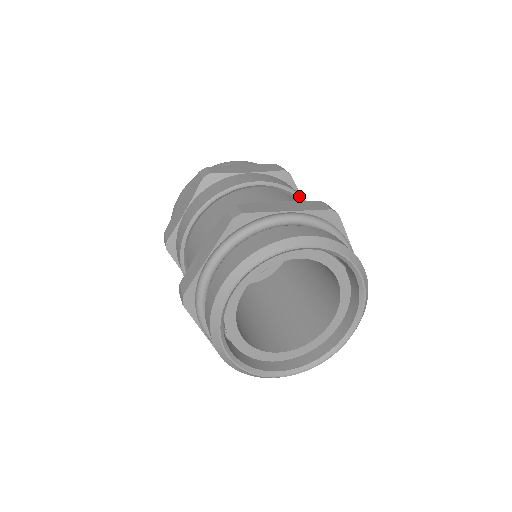
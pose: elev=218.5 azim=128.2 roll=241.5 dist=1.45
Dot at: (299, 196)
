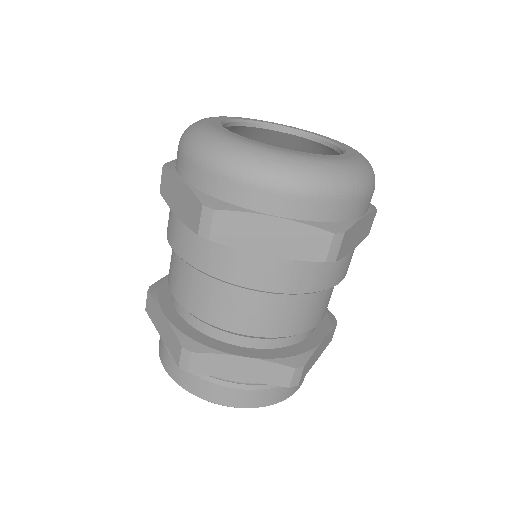
Dot at: (319, 291)
